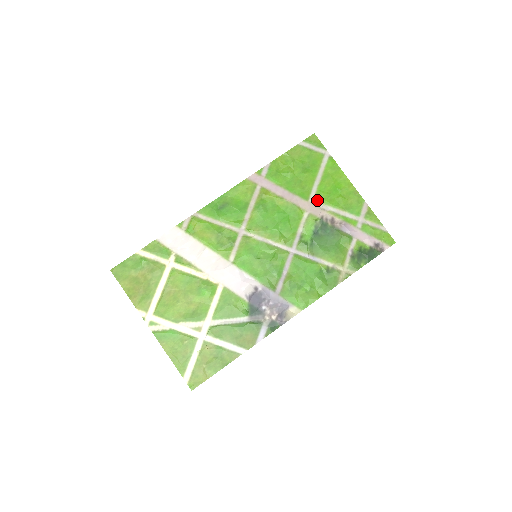
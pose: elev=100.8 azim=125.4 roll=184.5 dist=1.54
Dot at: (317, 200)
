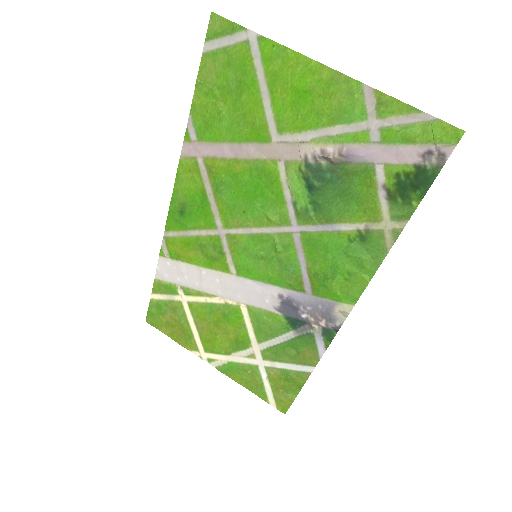
Dot at: (283, 132)
